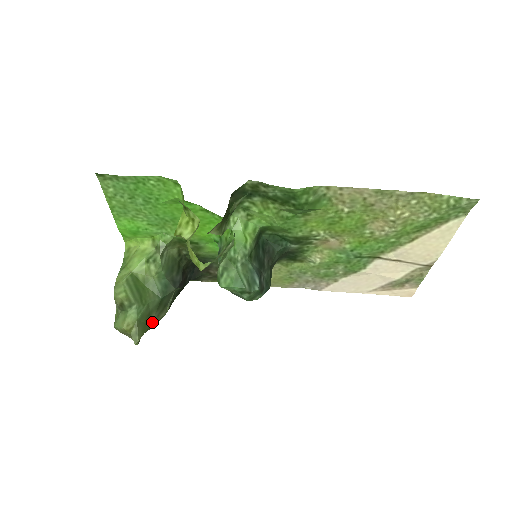
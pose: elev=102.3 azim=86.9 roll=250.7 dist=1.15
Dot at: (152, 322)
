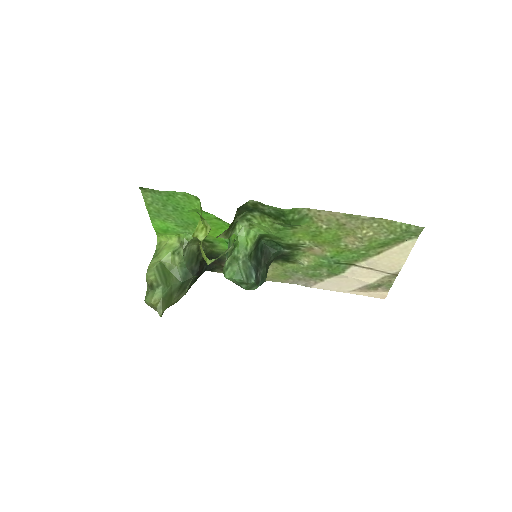
Dot at: (173, 300)
